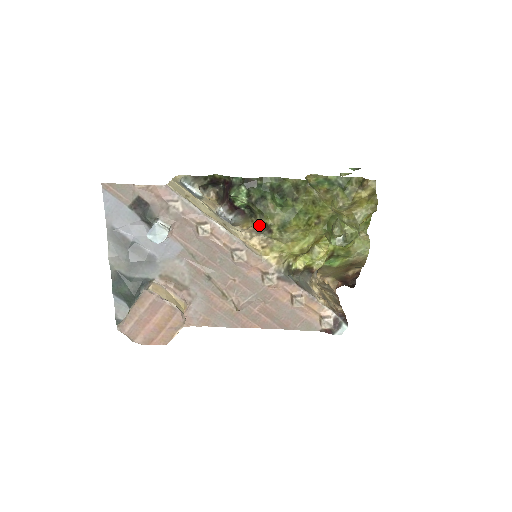
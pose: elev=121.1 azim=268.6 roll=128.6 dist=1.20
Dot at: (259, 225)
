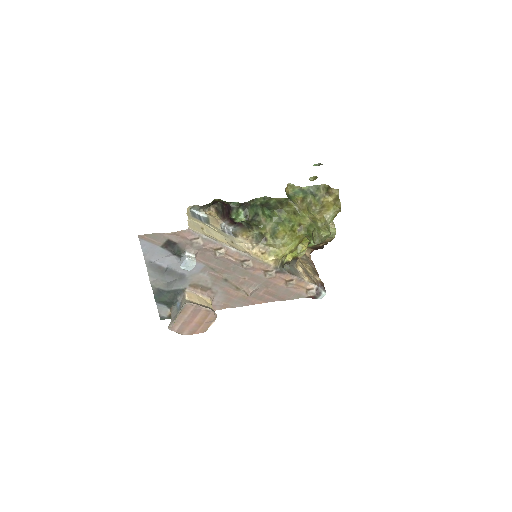
Dot at: (255, 234)
